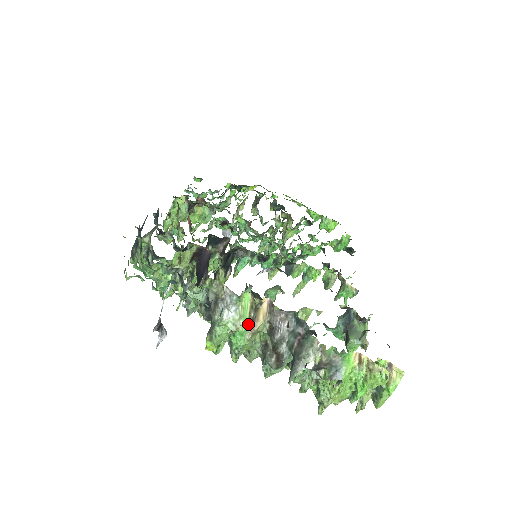
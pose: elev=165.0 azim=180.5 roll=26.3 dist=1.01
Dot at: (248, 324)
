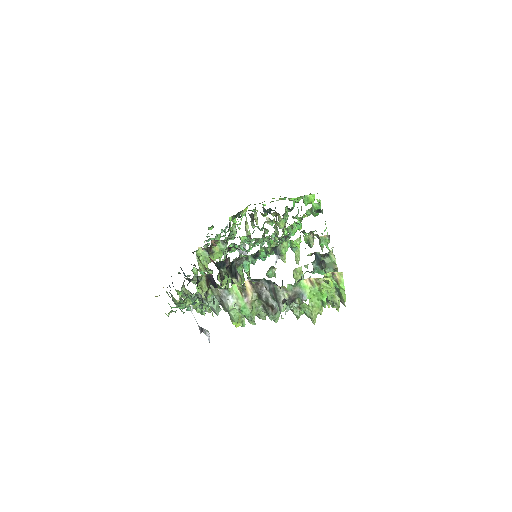
Dot at: (244, 300)
